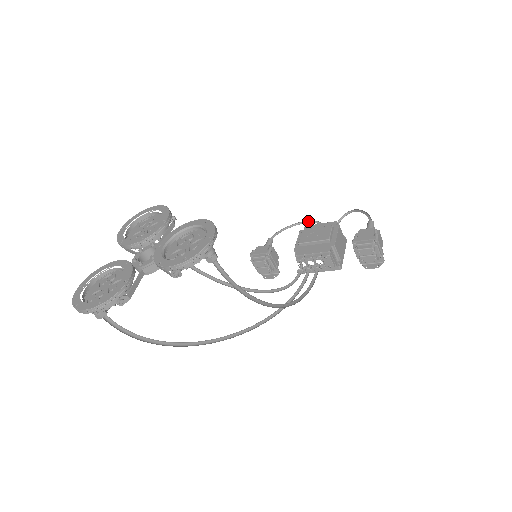
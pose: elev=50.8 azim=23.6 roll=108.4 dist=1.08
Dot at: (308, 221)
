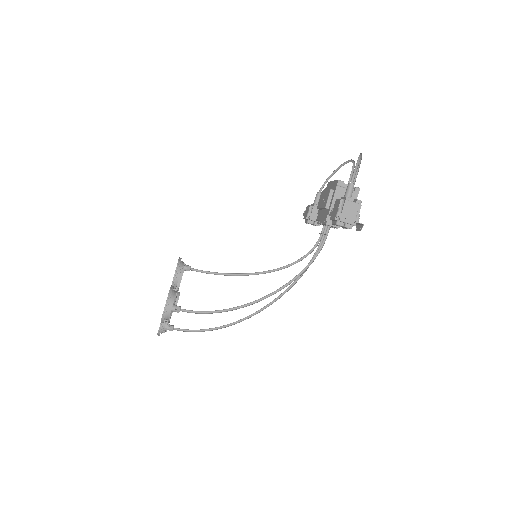
Dot at: (348, 160)
